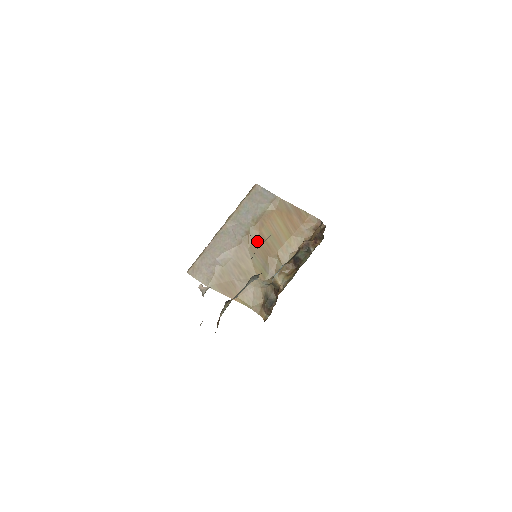
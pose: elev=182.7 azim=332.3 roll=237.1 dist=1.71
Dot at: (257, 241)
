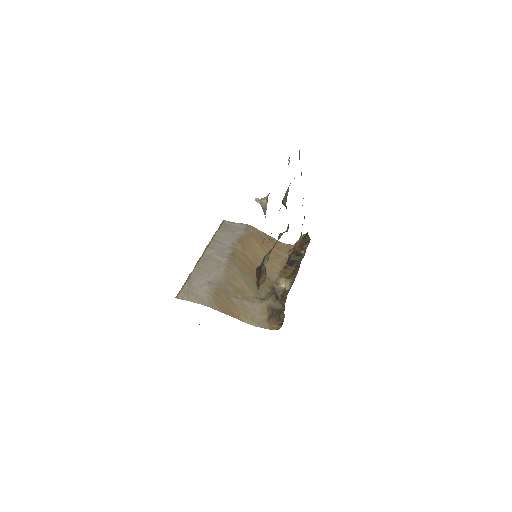
Dot at: (243, 261)
